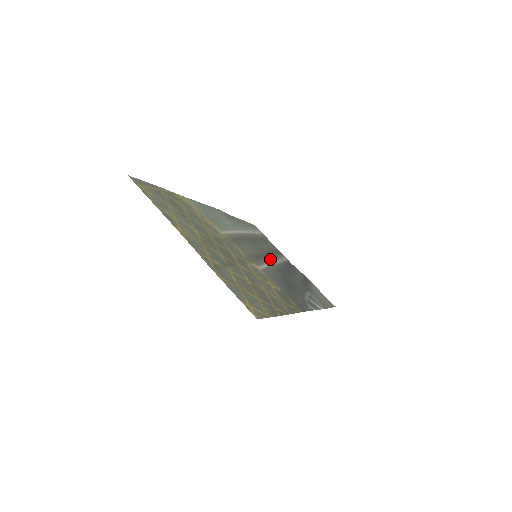
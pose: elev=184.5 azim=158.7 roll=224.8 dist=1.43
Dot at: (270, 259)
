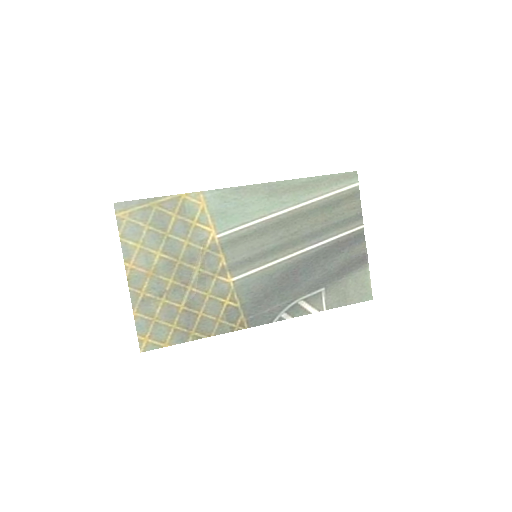
Dot at: (291, 250)
